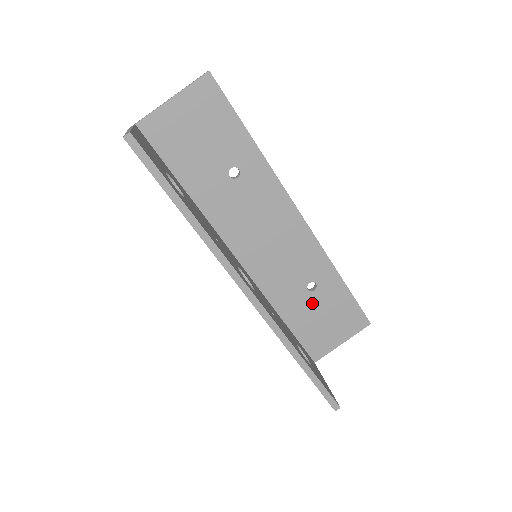
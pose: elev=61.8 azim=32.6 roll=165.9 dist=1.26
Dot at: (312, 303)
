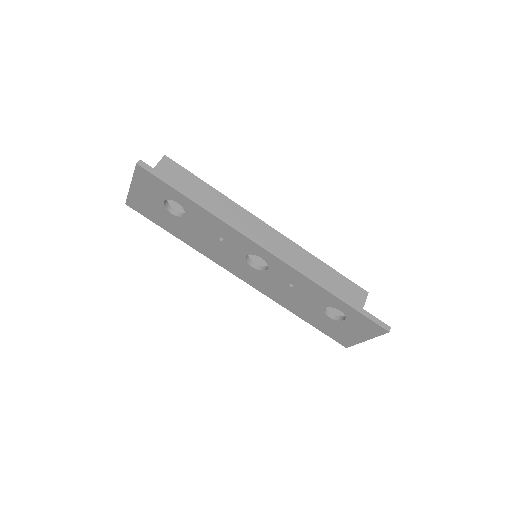
Dot at: occluded
